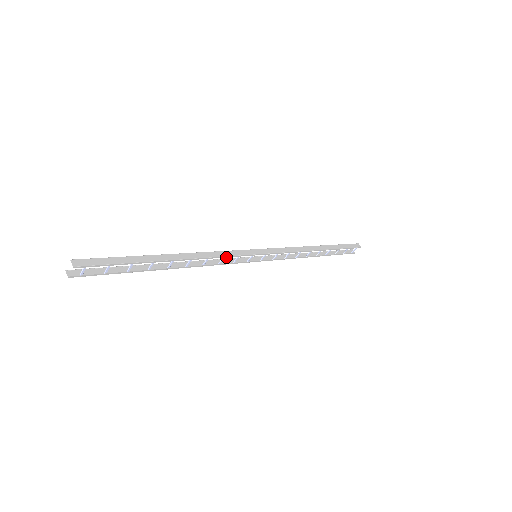
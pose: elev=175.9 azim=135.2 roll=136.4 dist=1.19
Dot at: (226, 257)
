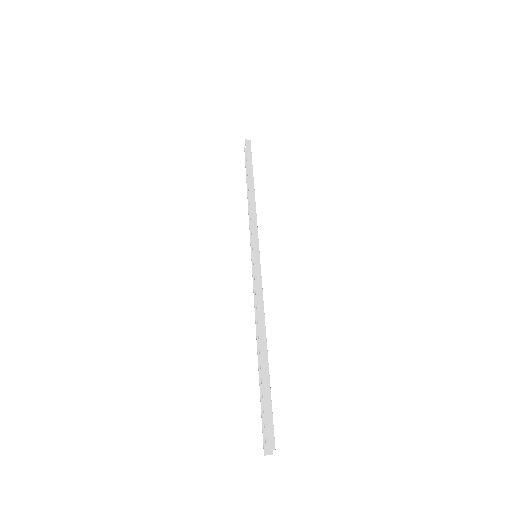
Dot at: (262, 289)
